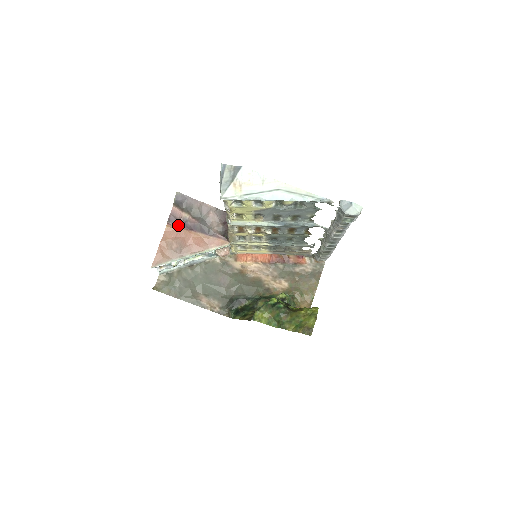
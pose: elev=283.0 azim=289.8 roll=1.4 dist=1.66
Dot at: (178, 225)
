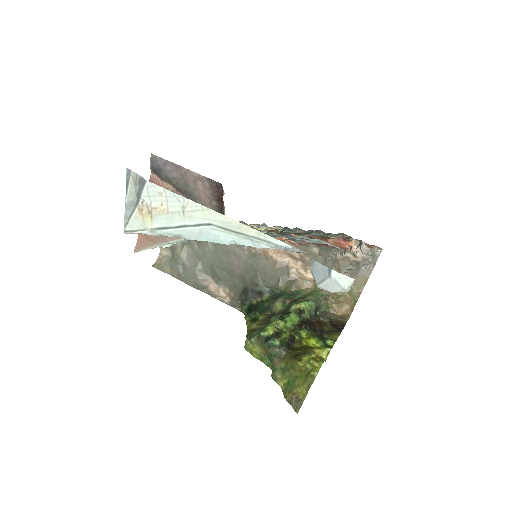
Dot at: occluded
